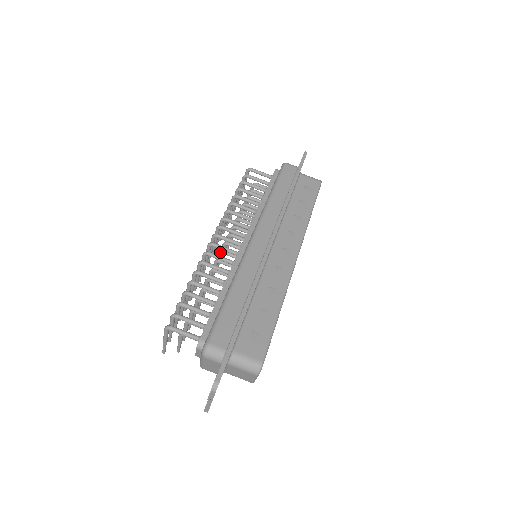
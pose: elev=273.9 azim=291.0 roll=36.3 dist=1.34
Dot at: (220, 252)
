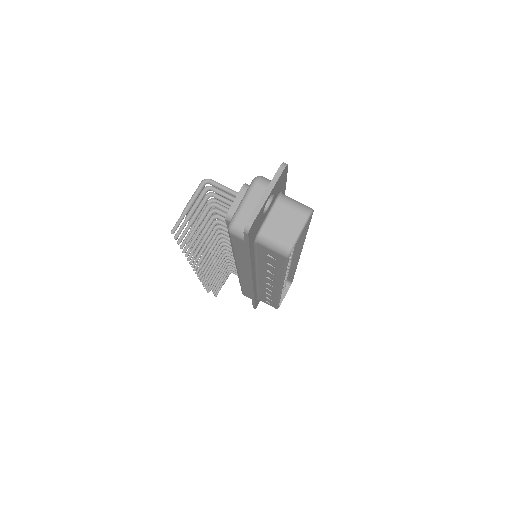
Dot at: (222, 242)
